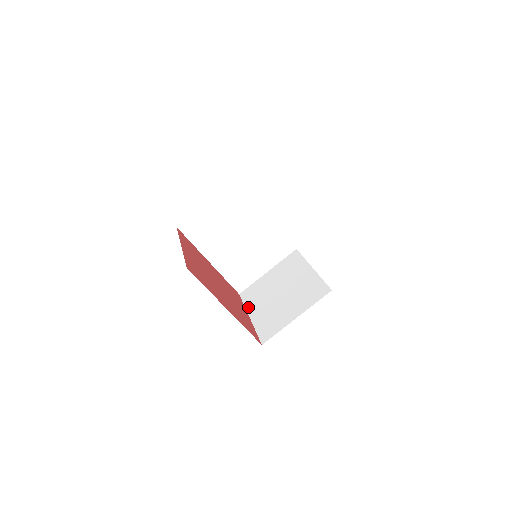
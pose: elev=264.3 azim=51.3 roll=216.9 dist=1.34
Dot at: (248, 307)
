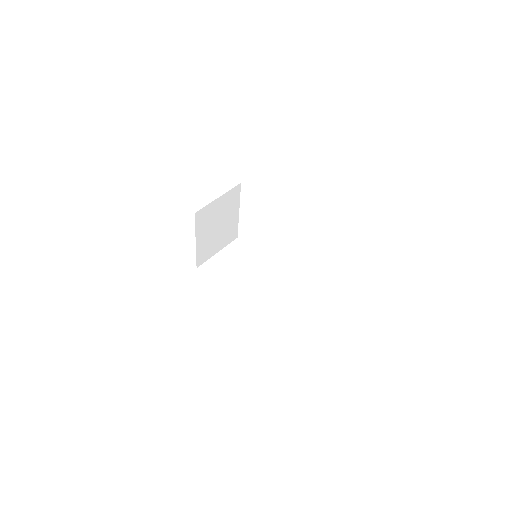
Dot at: occluded
